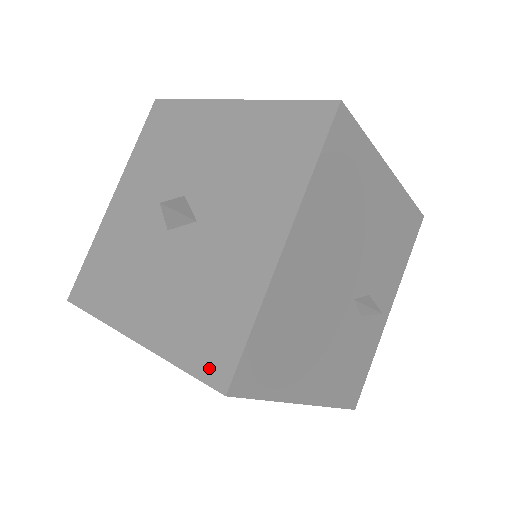
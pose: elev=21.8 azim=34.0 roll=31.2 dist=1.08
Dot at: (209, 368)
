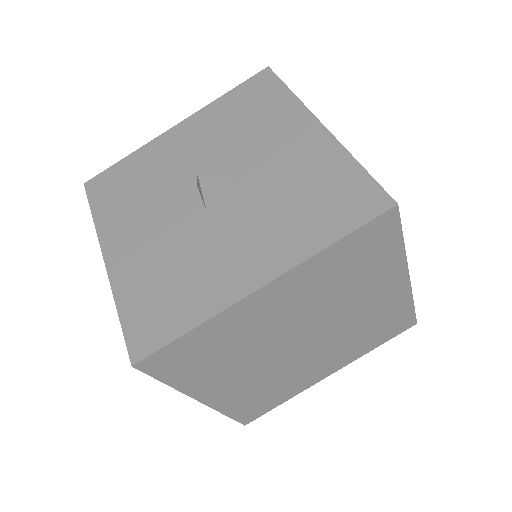
Dot at: (362, 211)
